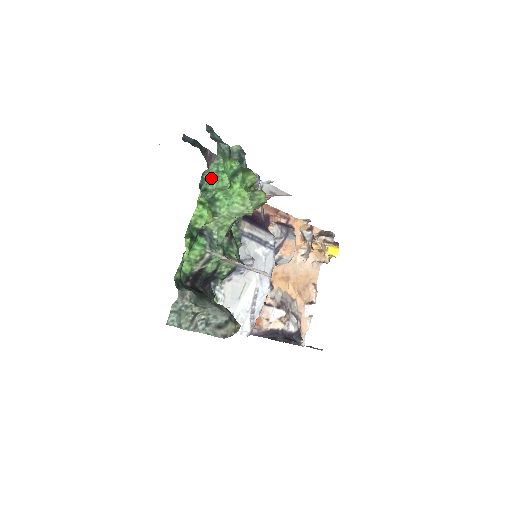
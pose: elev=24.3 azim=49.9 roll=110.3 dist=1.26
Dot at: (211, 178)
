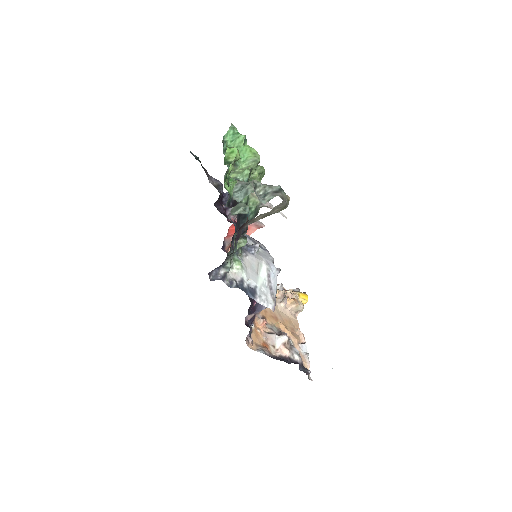
Dot at: (229, 141)
